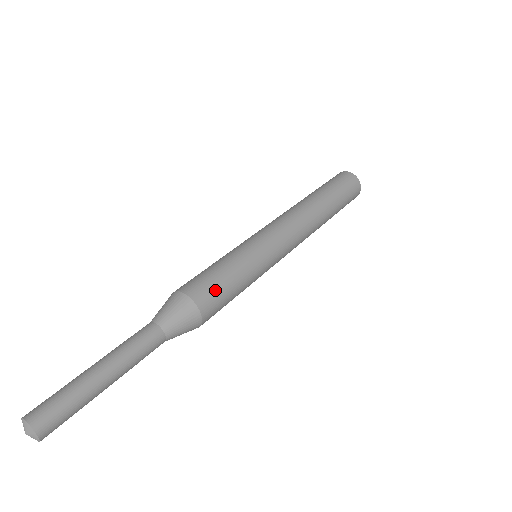
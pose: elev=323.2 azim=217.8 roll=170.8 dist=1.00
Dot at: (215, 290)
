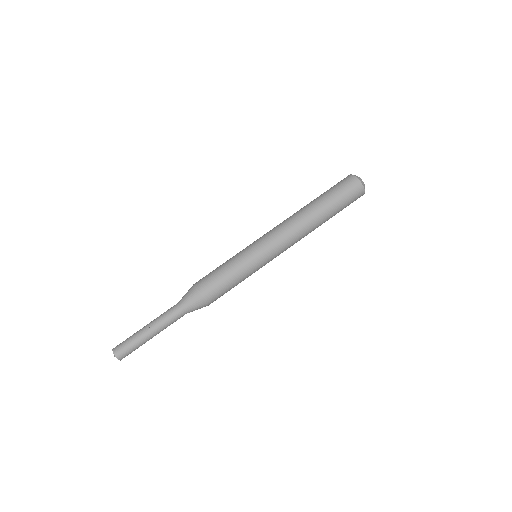
Dot at: (217, 289)
